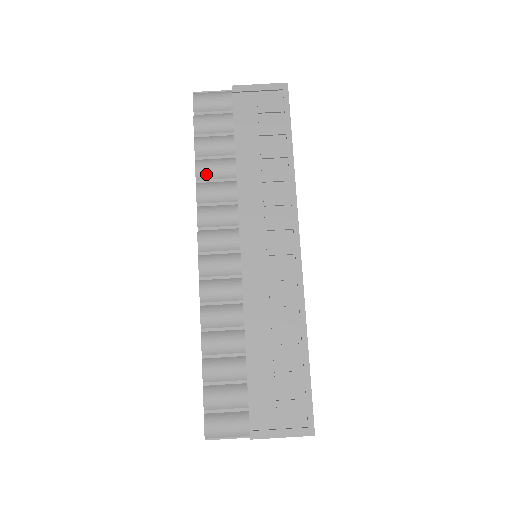
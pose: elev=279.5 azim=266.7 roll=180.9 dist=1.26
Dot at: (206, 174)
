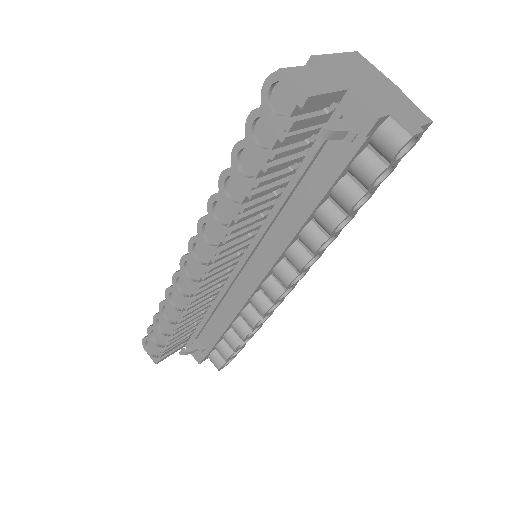
Dot at: occluded
